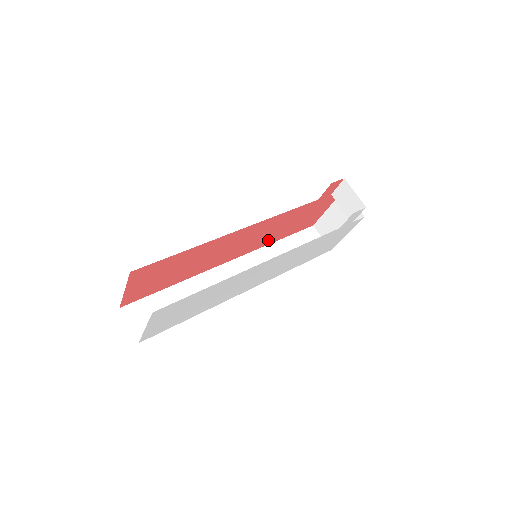
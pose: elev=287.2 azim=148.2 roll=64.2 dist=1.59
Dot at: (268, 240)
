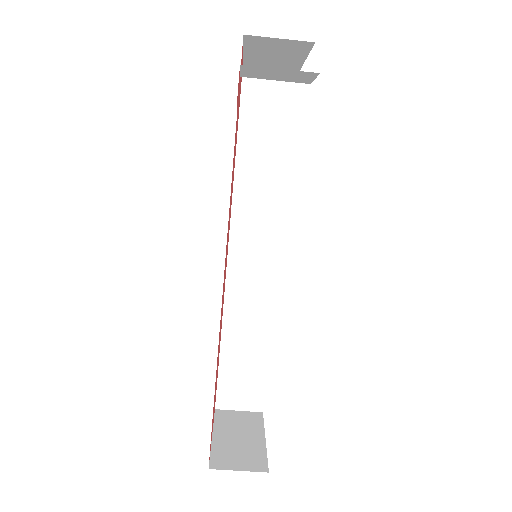
Dot at: occluded
